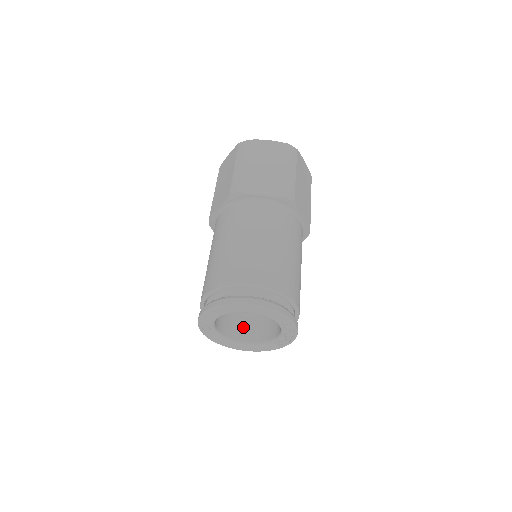
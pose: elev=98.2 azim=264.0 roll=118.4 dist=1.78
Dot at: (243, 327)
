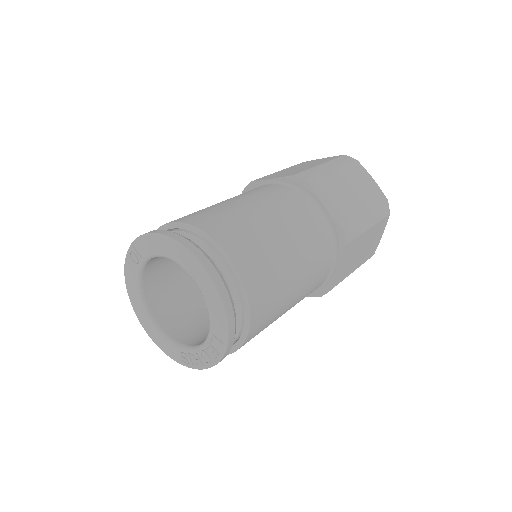
Dot at: (169, 304)
